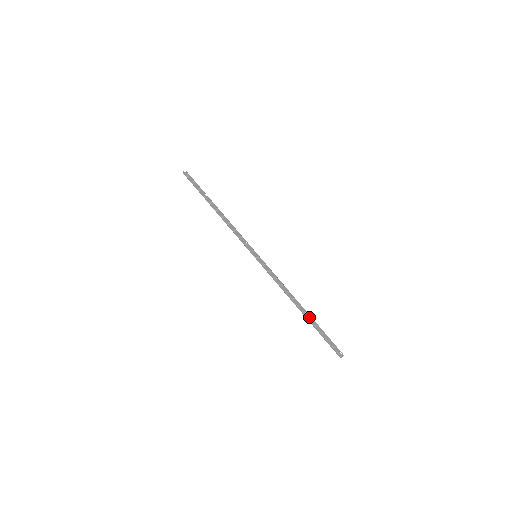
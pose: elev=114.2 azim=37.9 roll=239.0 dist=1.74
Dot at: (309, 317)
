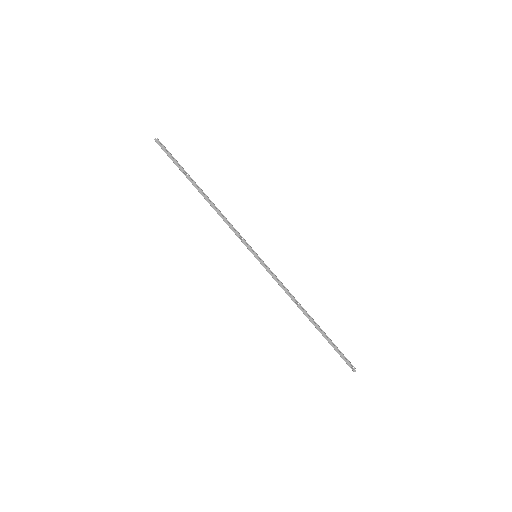
Dot at: (318, 328)
